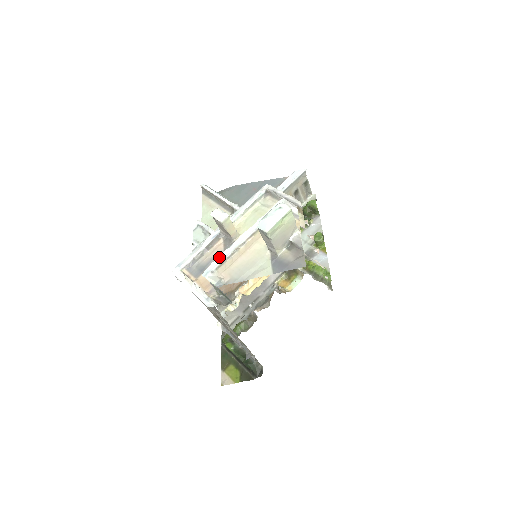
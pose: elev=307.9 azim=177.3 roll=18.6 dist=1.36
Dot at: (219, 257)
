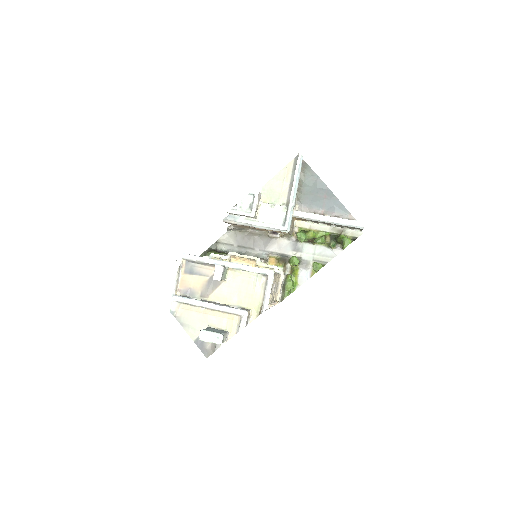
Dot at: (188, 299)
